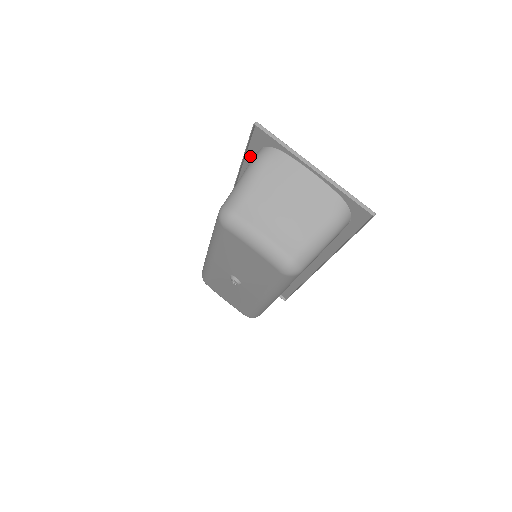
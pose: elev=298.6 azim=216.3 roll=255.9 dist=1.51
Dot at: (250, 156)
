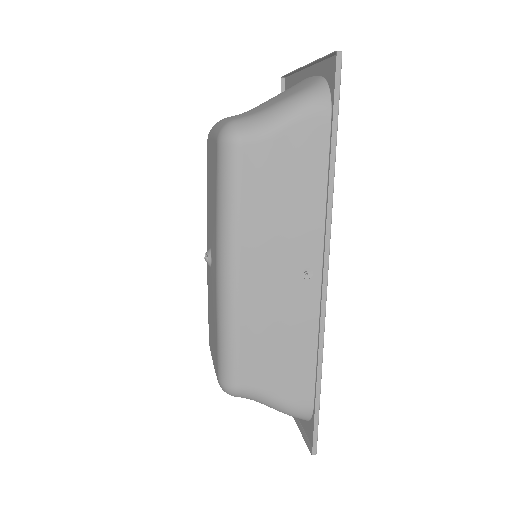
Dot at: occluded
